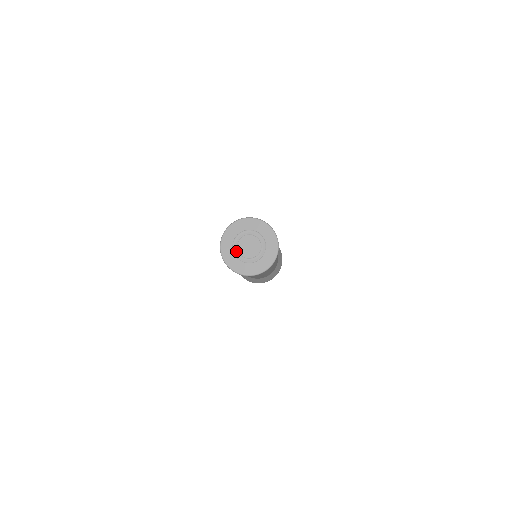
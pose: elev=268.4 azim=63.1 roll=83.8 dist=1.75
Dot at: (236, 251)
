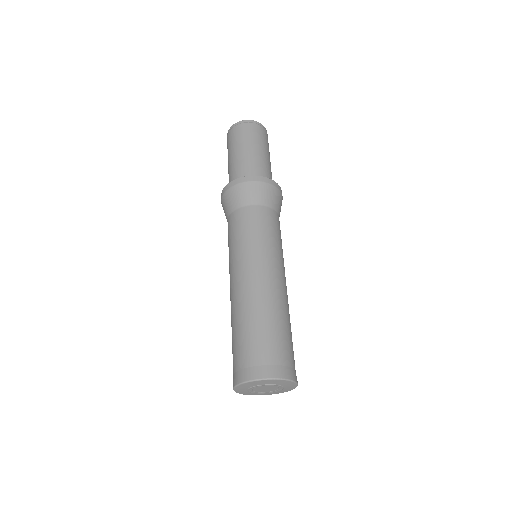
Dot at: (251, 391)
